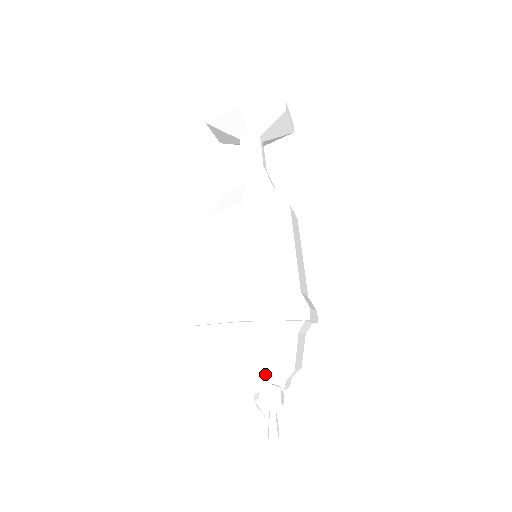
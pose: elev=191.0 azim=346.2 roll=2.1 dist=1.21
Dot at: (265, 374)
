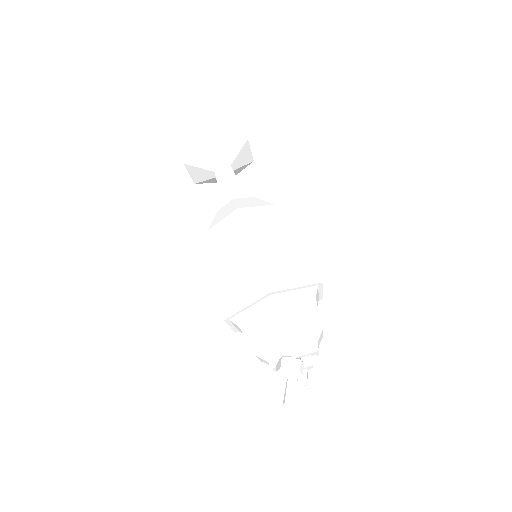
Dot at: (268, 351)
